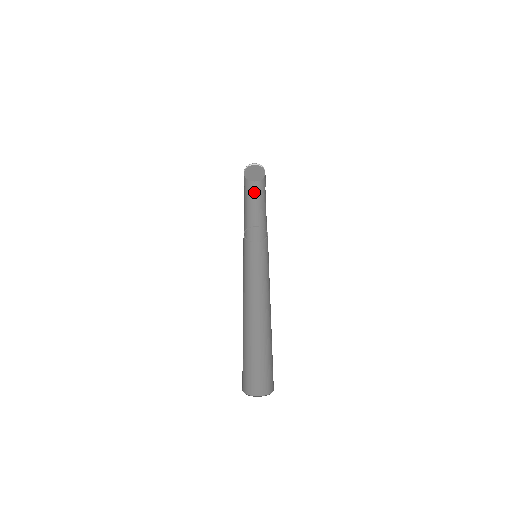
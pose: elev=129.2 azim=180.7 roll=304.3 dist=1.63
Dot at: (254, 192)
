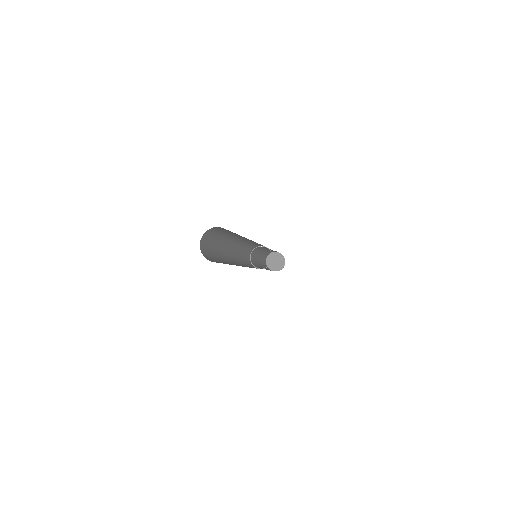
Dot at: occluded
